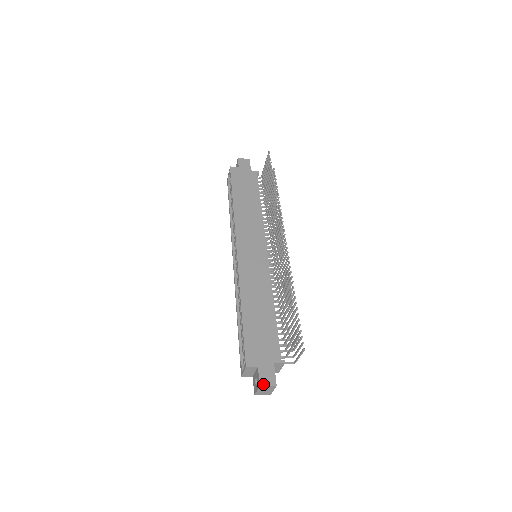
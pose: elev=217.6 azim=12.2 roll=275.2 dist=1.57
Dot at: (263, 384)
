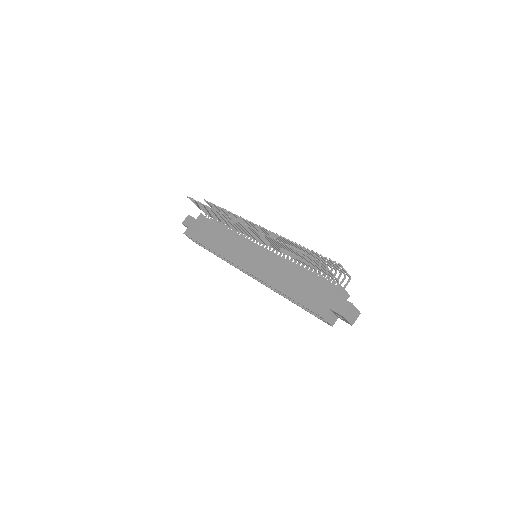
Dot at: (344, 313)
